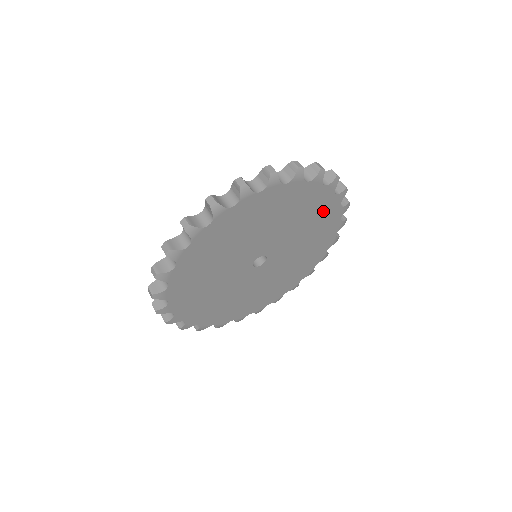
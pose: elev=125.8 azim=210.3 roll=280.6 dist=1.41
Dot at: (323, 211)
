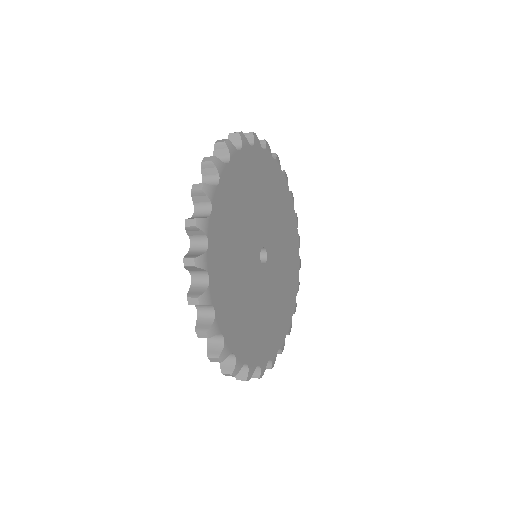
Dot at: (282, 194)
